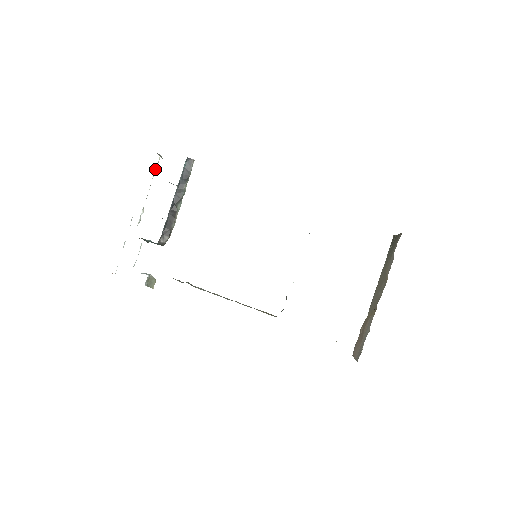
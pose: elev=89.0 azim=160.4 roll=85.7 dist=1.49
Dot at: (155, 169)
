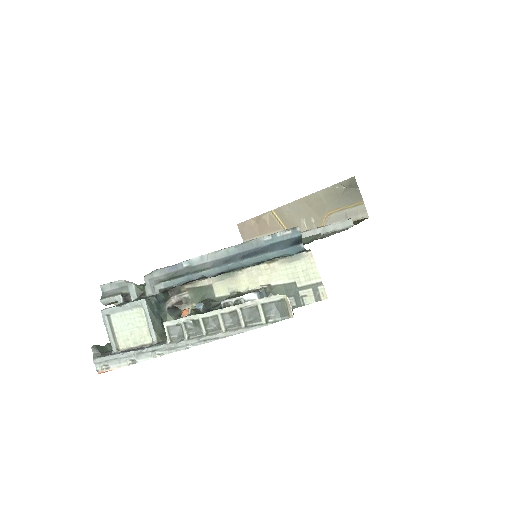
Dot at: (260, 302)
